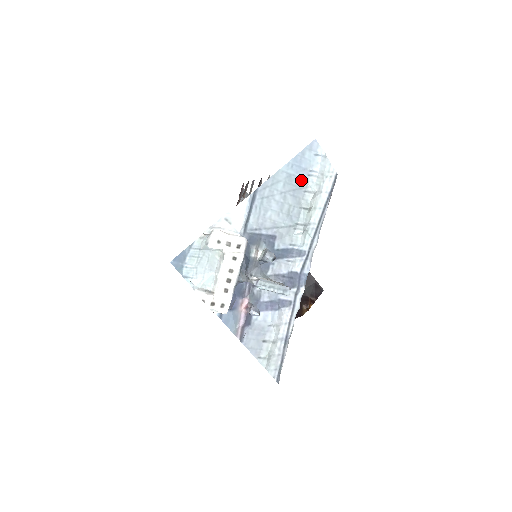
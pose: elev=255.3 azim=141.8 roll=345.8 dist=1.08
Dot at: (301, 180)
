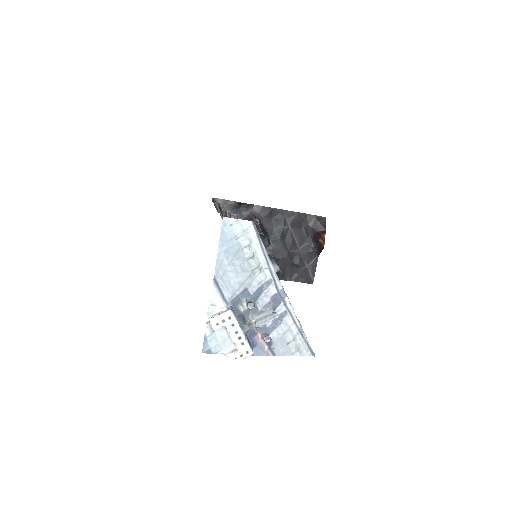
Dot at: (234, 246)
